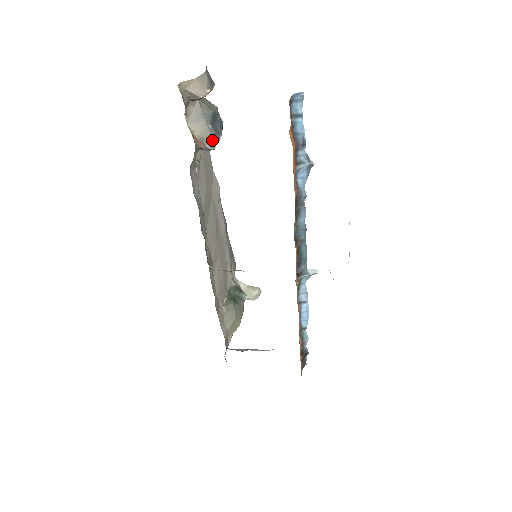
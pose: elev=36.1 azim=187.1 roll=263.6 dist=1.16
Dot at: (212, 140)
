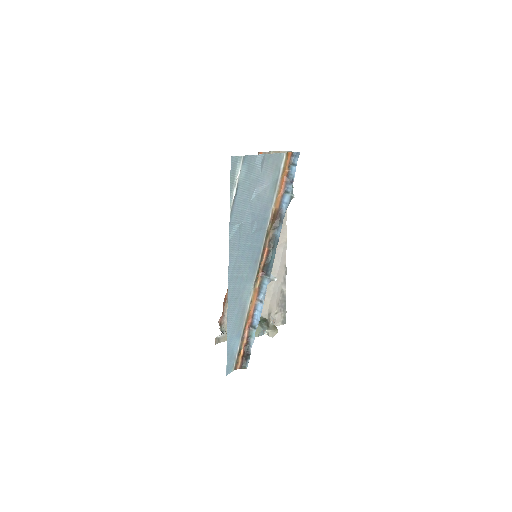
Dot at: occluded
